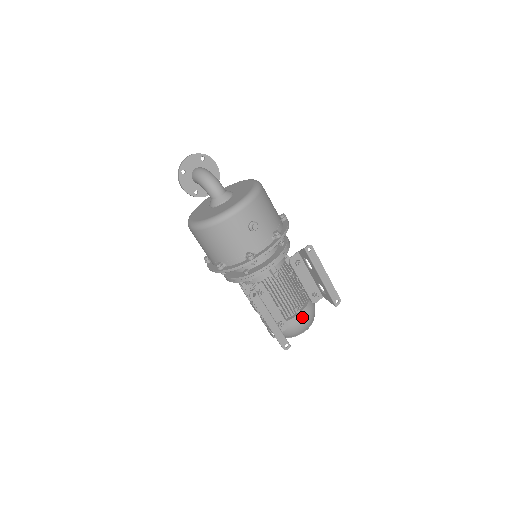
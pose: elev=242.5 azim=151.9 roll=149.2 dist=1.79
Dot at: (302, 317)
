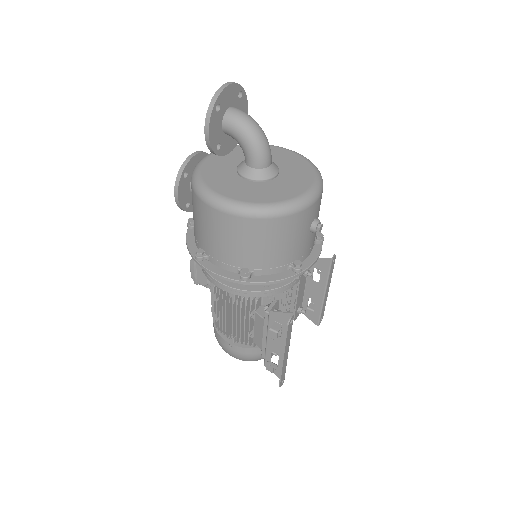
Dot at: occluded
